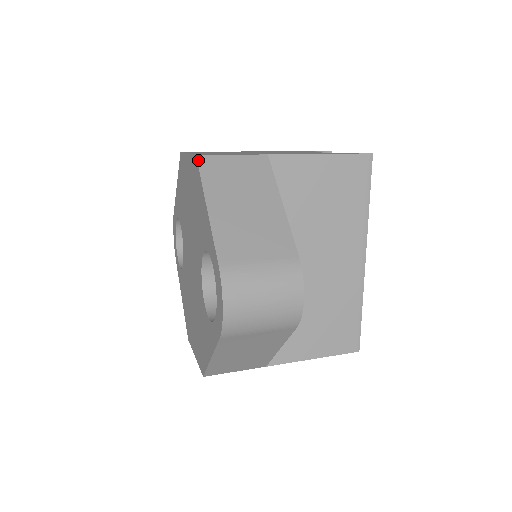
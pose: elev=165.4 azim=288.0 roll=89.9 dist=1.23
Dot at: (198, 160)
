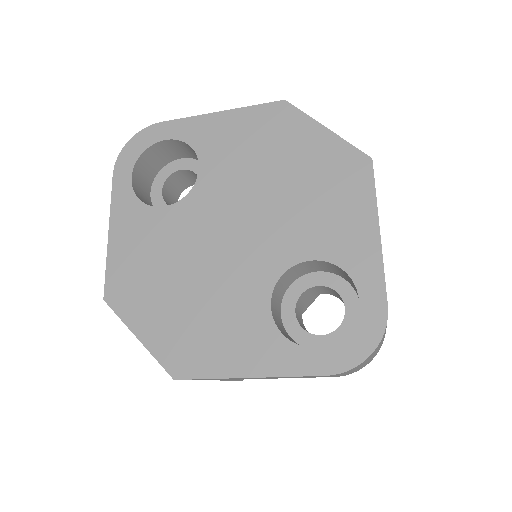
Dot at: occluded
